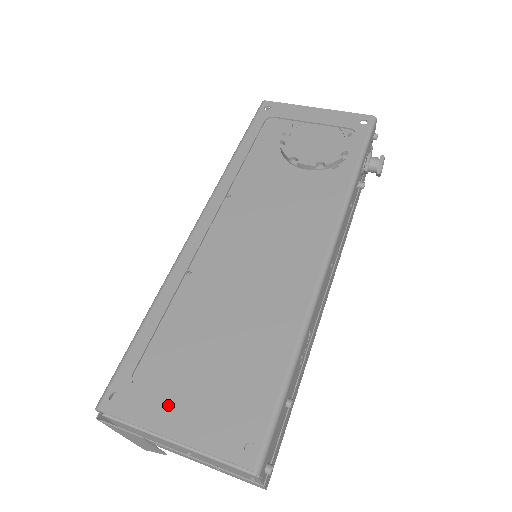
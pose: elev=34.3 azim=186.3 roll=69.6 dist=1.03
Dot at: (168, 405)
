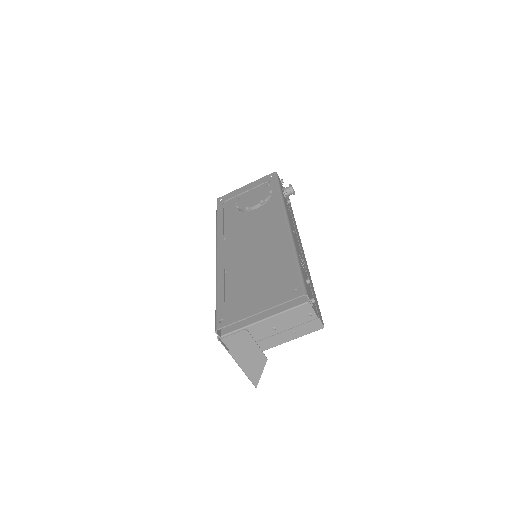
Dot at: (249, 305)
